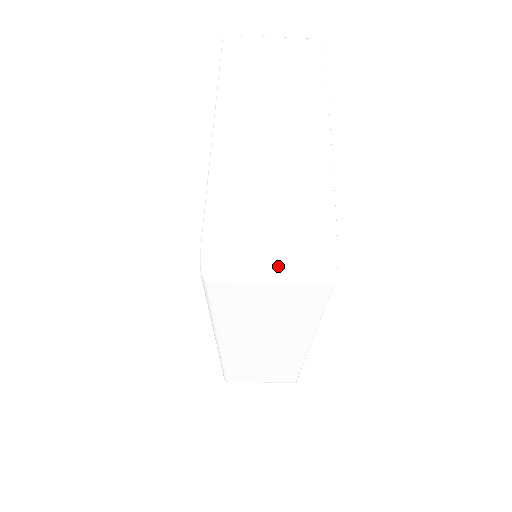
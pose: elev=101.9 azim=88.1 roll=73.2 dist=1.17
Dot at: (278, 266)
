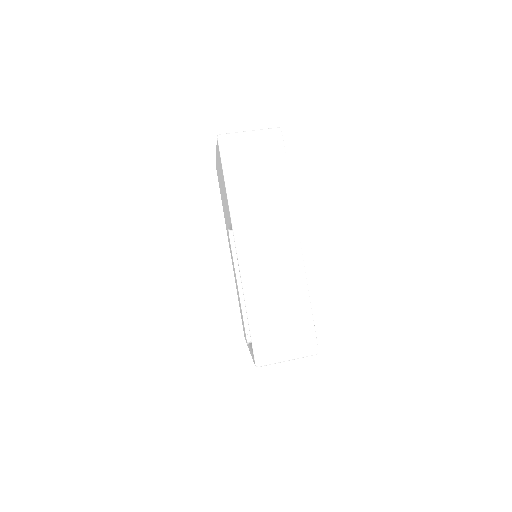
Dot at: (254, 133)
